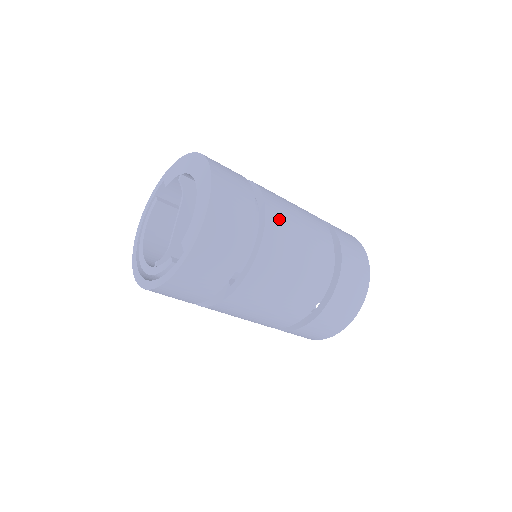
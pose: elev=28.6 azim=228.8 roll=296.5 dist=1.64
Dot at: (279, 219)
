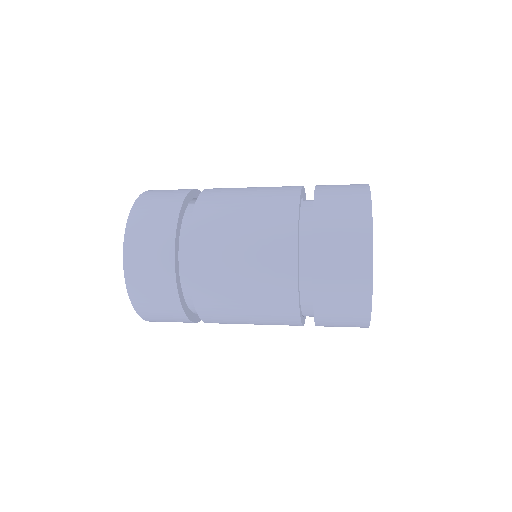
Dot at: (215, 314)
